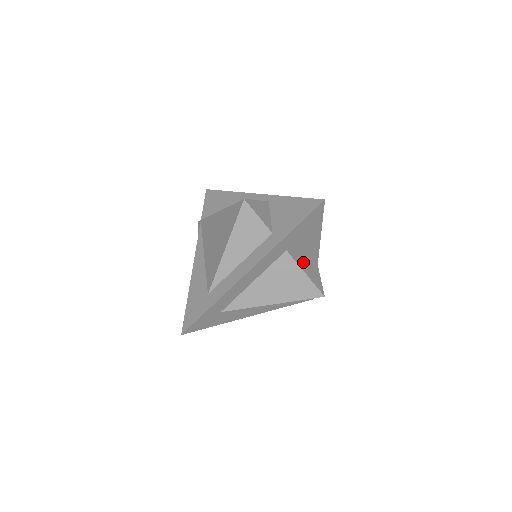
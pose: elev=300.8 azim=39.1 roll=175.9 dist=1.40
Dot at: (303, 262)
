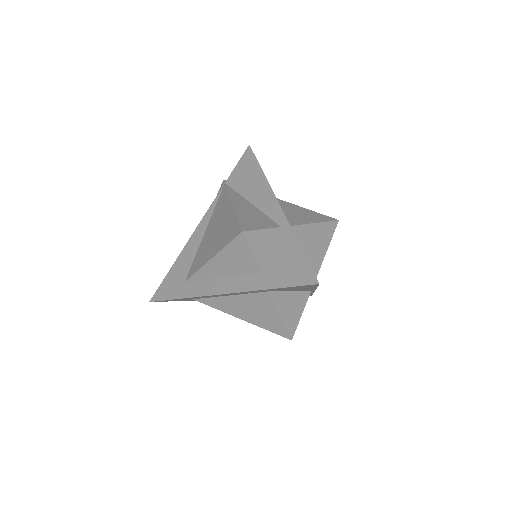
Dot at: (286, 302)
